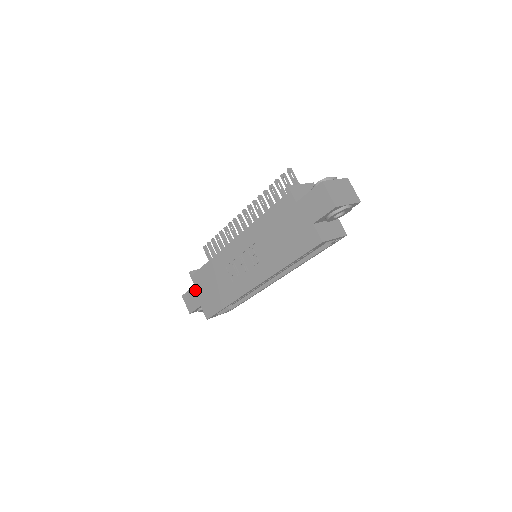
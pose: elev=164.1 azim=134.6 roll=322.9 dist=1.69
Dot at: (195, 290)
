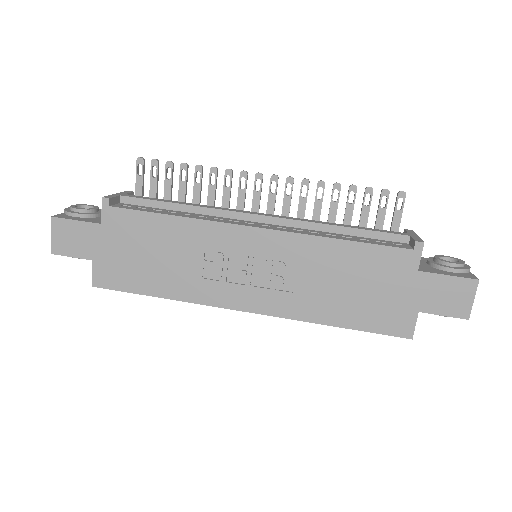
Dot at: (98, 231)
